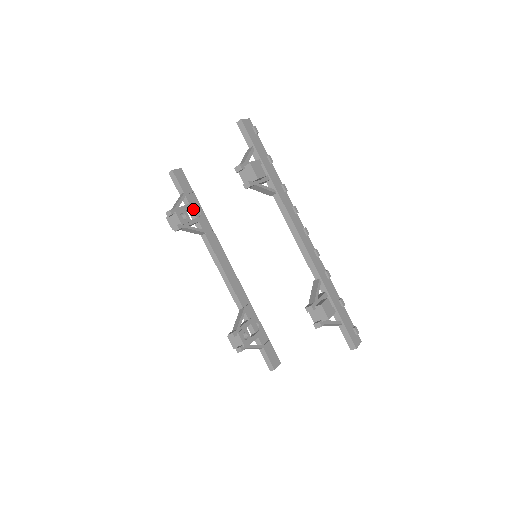
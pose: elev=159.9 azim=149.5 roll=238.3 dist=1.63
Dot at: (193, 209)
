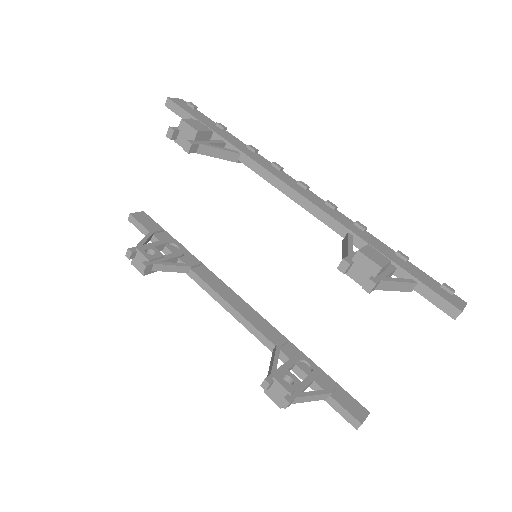
Dot at: (167, 246)
